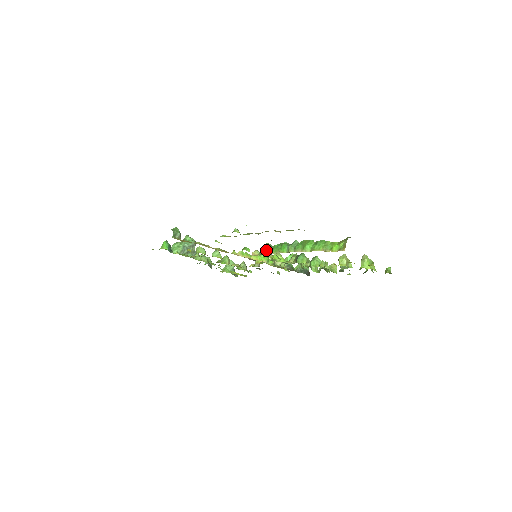
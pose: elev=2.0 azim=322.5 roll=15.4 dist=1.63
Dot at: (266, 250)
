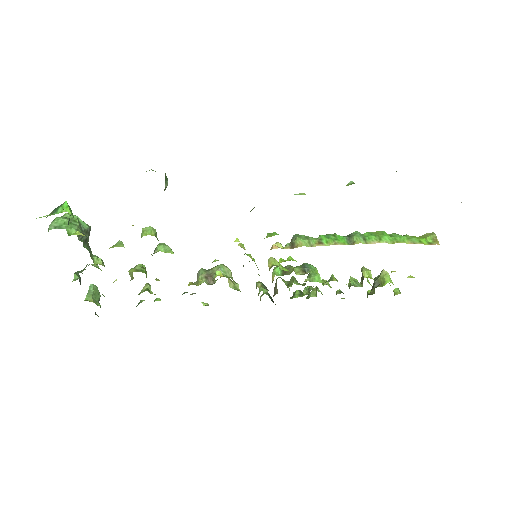
Dot at: (306, 241)
